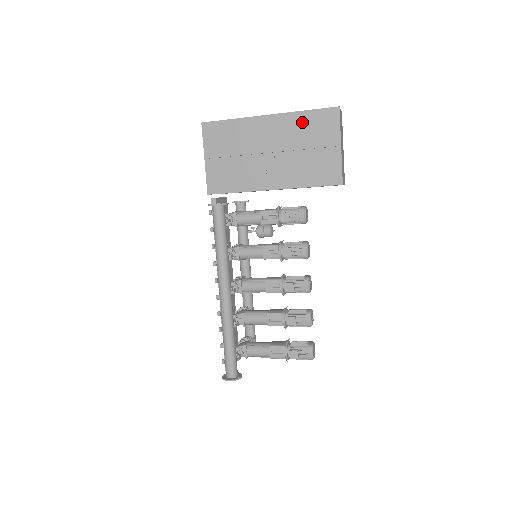
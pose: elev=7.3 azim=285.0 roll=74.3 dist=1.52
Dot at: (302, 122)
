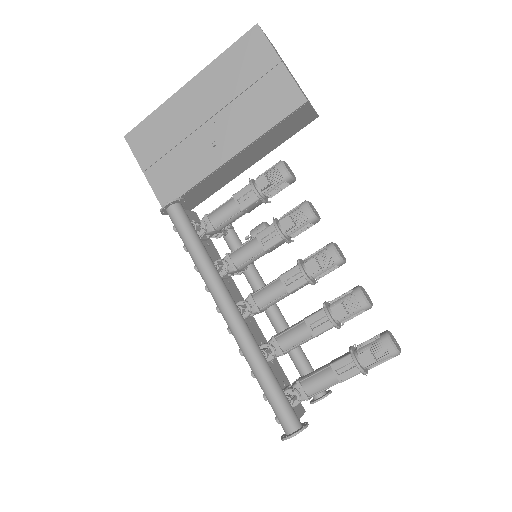
Dot at: (226, 66)
